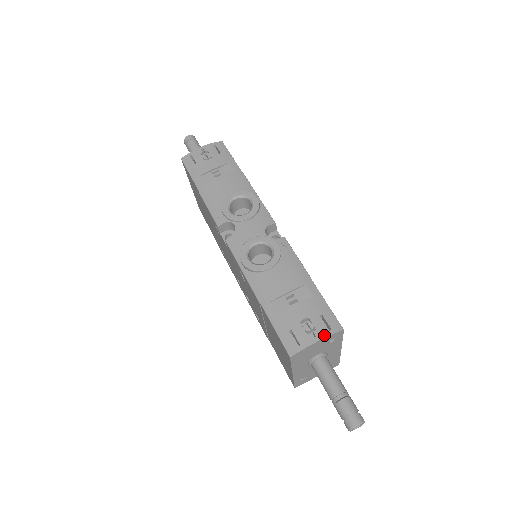
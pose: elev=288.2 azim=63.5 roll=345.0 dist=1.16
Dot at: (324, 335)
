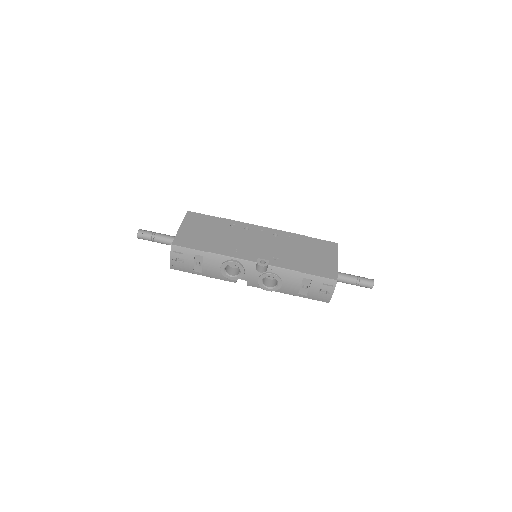
Dot at: (333, 290)
